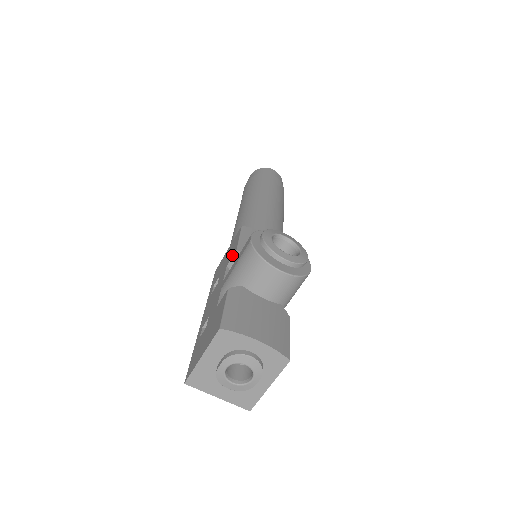
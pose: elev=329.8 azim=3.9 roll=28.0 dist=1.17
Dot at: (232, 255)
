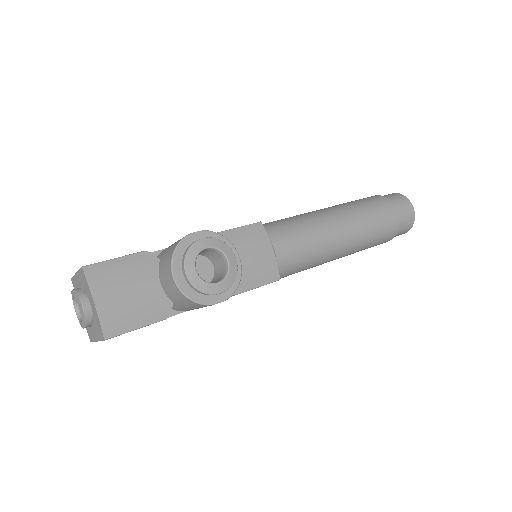
Dot at: occluded
